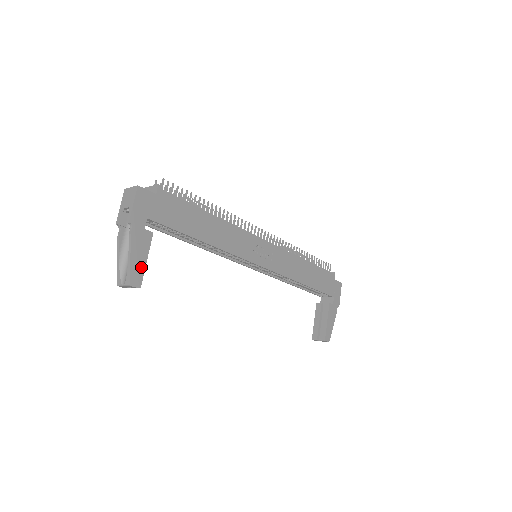
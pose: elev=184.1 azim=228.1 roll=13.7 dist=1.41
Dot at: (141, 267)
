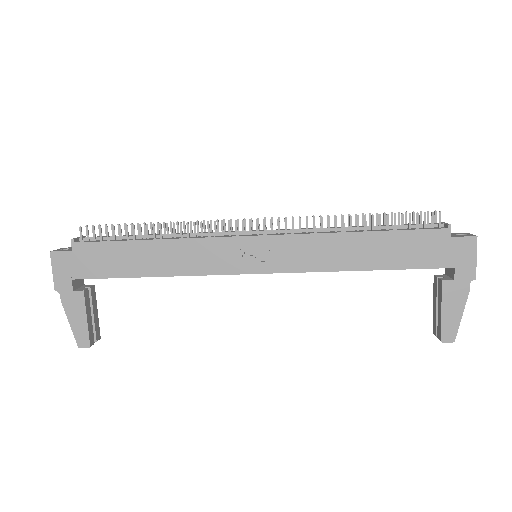
Dot at: (83, 328)
